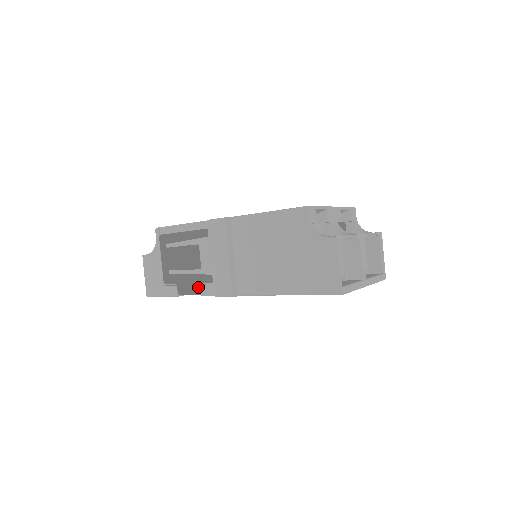
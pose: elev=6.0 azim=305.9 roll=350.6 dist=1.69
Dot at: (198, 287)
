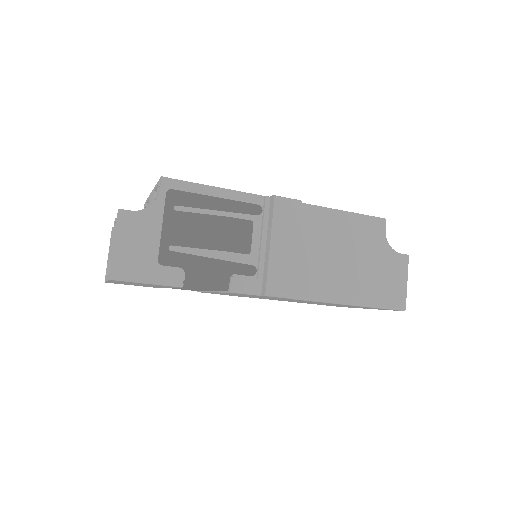
Dot at: (227, 278)
